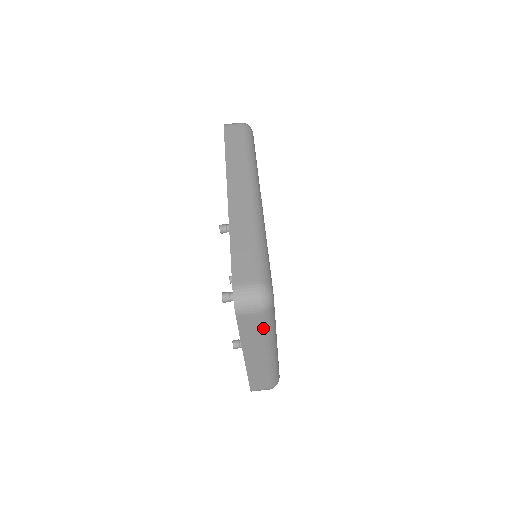
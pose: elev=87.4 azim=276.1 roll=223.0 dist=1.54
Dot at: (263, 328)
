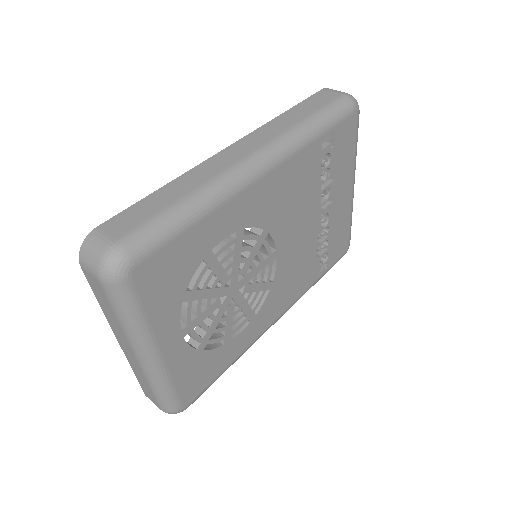
Dot at: (114, 309)
